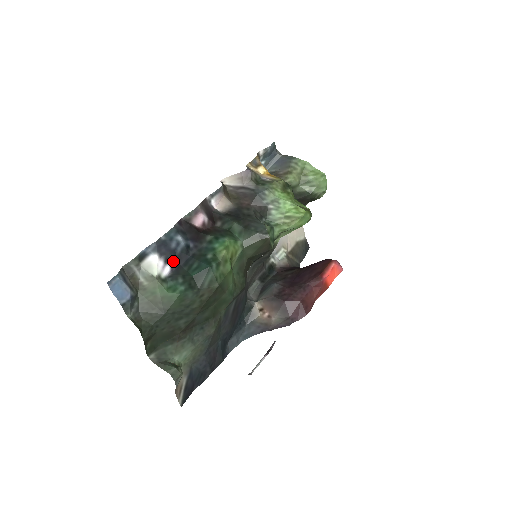
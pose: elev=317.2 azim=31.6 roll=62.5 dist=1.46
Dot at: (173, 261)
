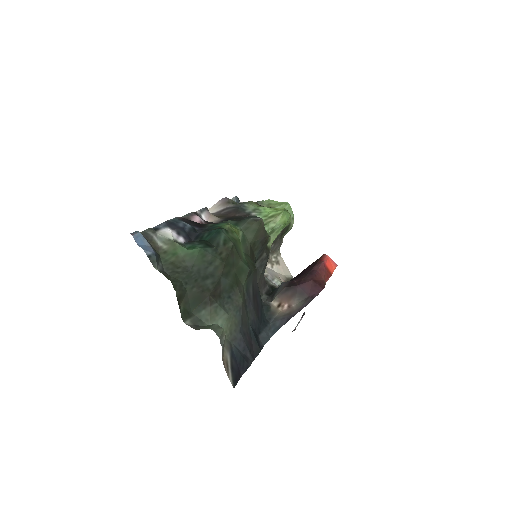
Dot at: (184, 236)
